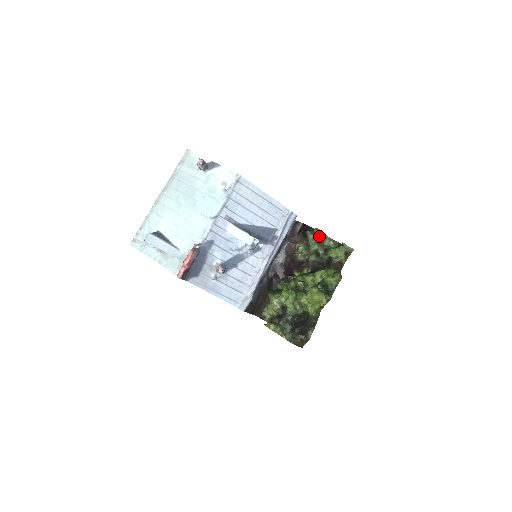
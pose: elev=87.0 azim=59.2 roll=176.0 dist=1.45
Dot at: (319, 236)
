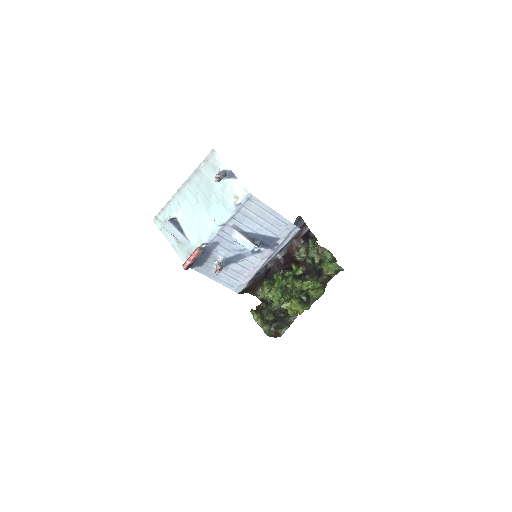
Dot at: occluded
